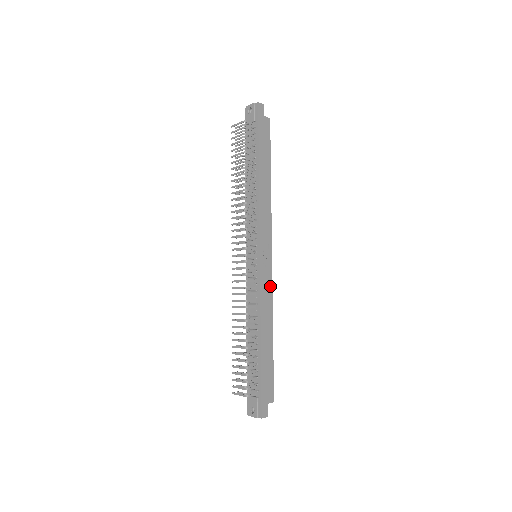
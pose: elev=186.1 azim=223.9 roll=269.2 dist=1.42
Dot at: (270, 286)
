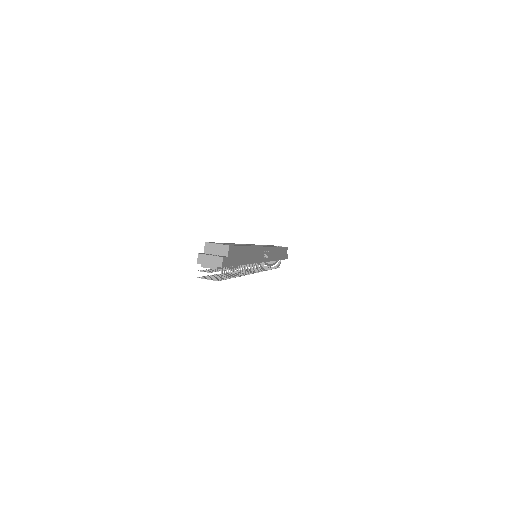
Dot at: (272, 250)
